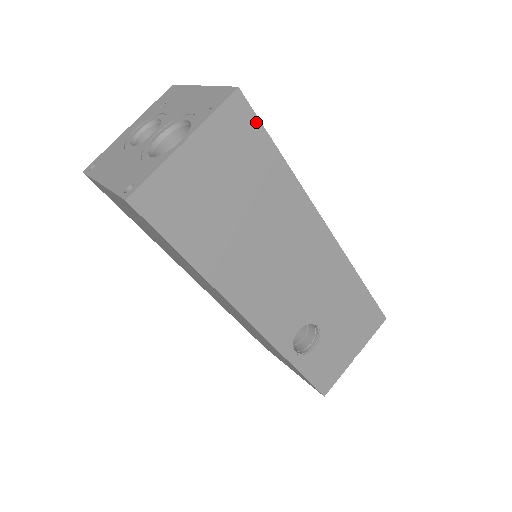
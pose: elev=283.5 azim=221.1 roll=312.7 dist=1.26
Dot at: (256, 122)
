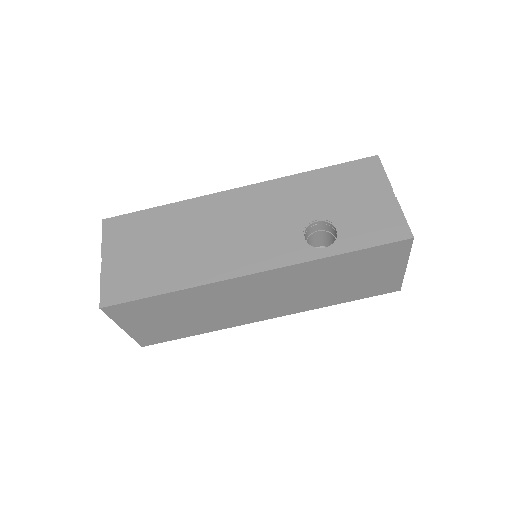
Dot at: (127, 216)
